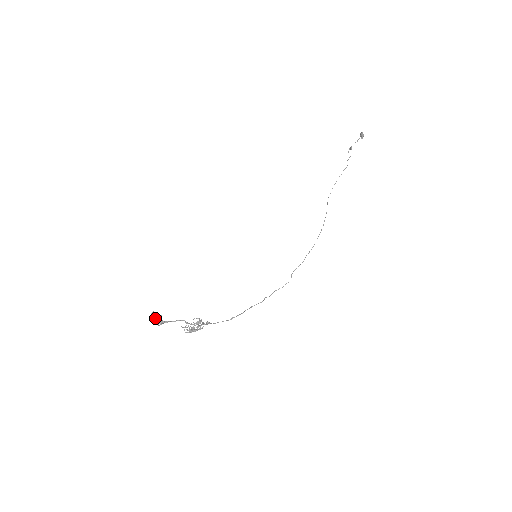
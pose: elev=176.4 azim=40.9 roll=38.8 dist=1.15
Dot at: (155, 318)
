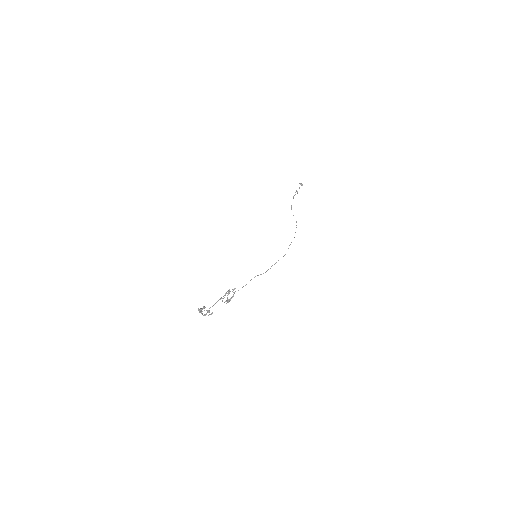
Dot at: (201, 309)
